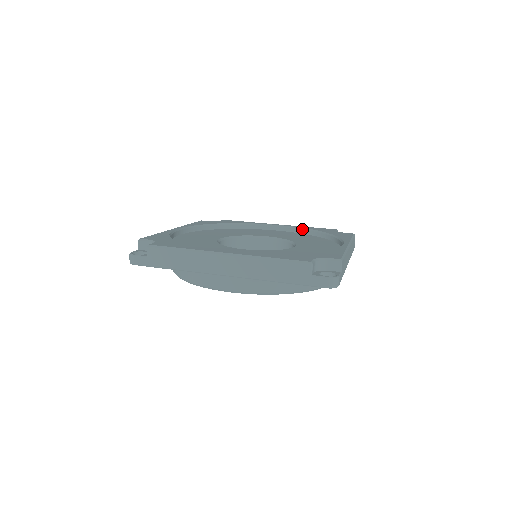
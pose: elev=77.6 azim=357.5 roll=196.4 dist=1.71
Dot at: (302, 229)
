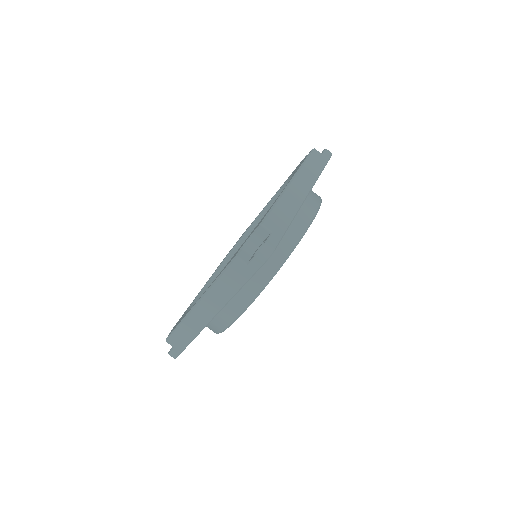
Dot at: (283, 186)
